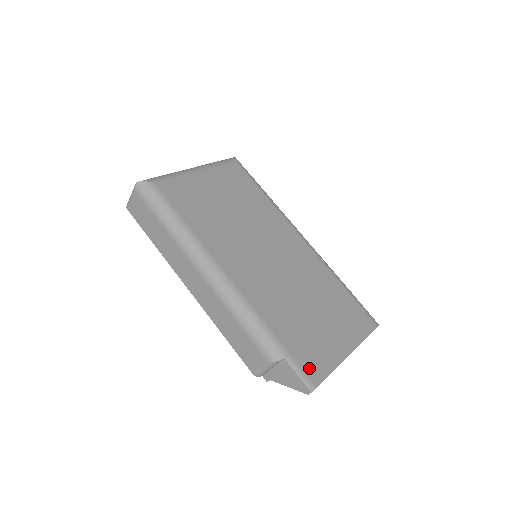
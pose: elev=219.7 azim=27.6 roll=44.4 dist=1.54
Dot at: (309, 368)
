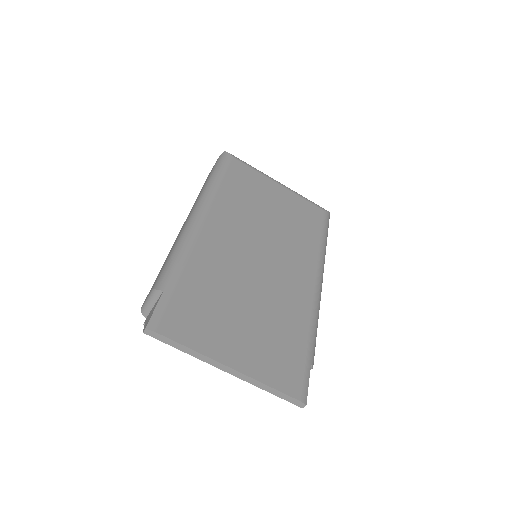
Dot at: (172, 318)
